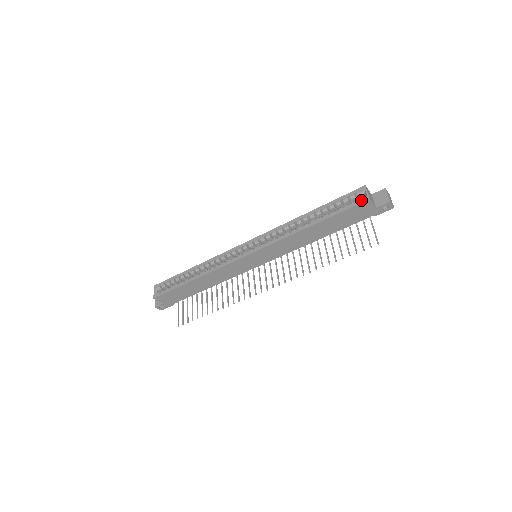
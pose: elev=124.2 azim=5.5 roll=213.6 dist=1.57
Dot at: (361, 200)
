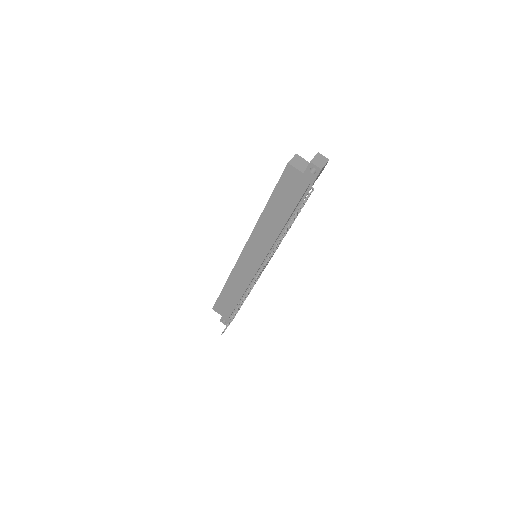
Dot at: (285, 167)
